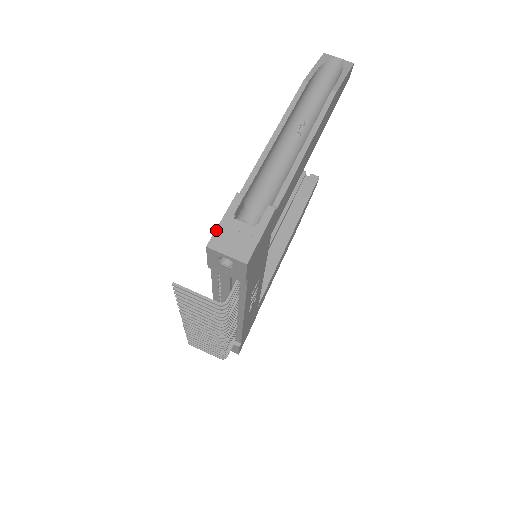
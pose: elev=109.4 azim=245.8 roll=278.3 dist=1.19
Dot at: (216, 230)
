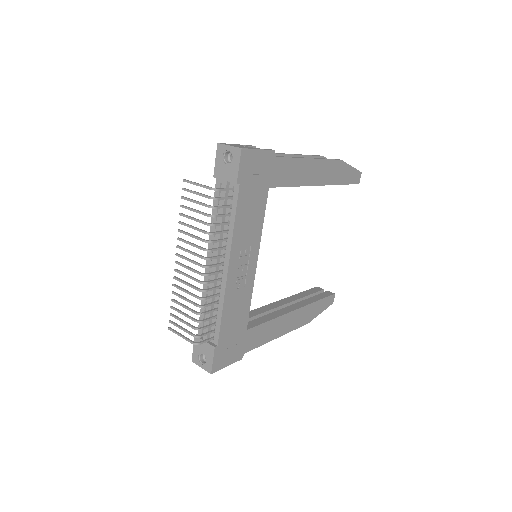
Dot at: occluded
